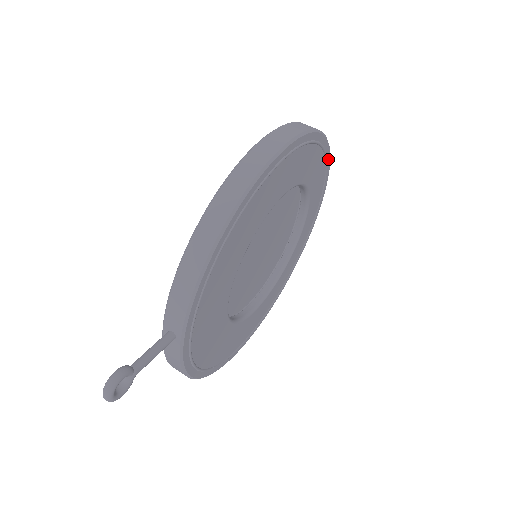
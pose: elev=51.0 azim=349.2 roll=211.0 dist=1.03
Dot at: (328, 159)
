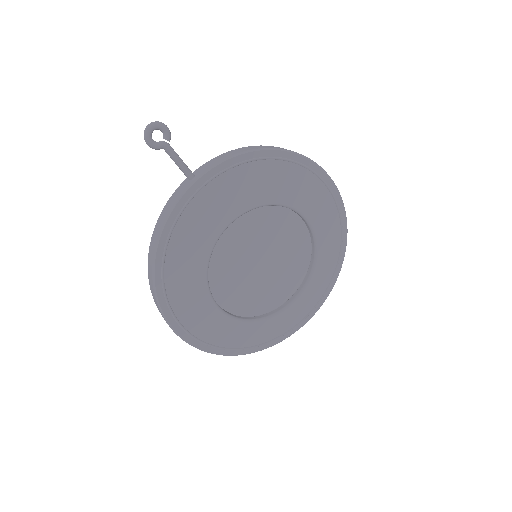
Dot at: (339, 267)
